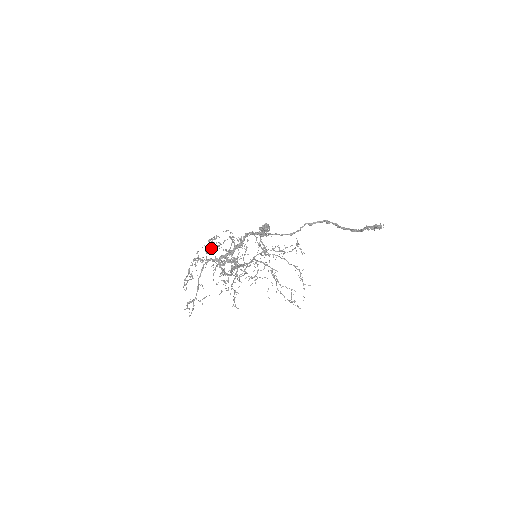
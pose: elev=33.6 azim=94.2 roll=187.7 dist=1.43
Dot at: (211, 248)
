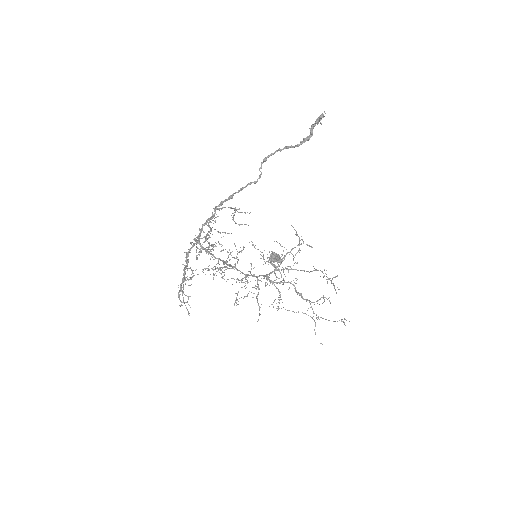
Dot at: occluded
